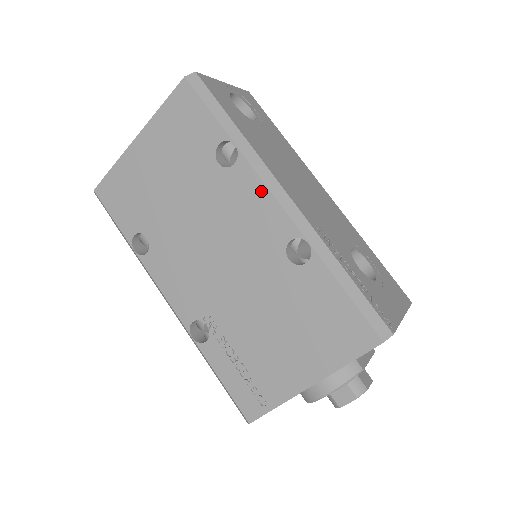
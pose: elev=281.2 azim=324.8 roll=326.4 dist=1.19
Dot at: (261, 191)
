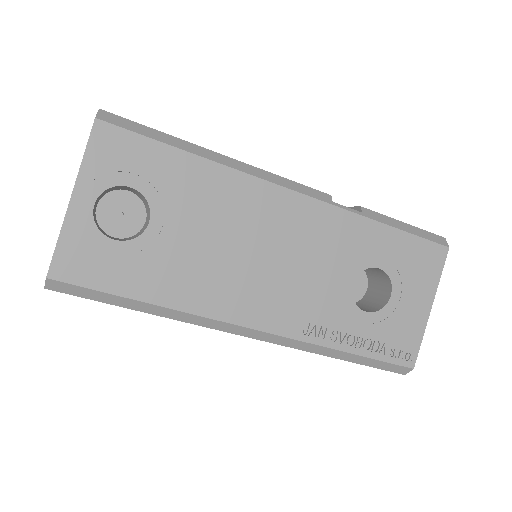
Dot at: (226, 331)
